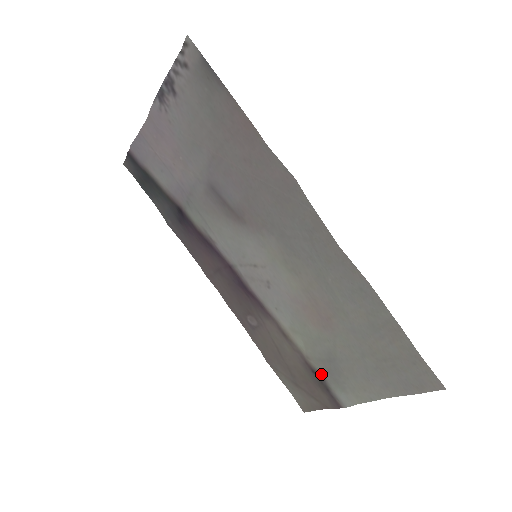
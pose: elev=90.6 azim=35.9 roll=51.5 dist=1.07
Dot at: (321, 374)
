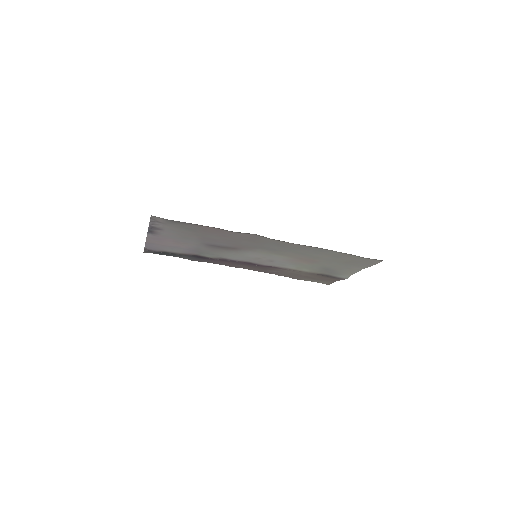
Dot at: (325, 274)
